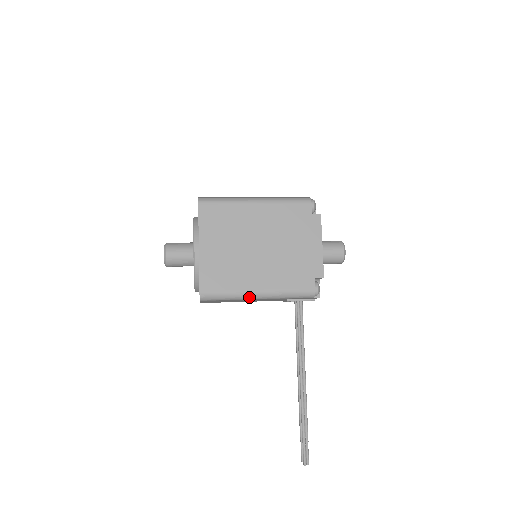
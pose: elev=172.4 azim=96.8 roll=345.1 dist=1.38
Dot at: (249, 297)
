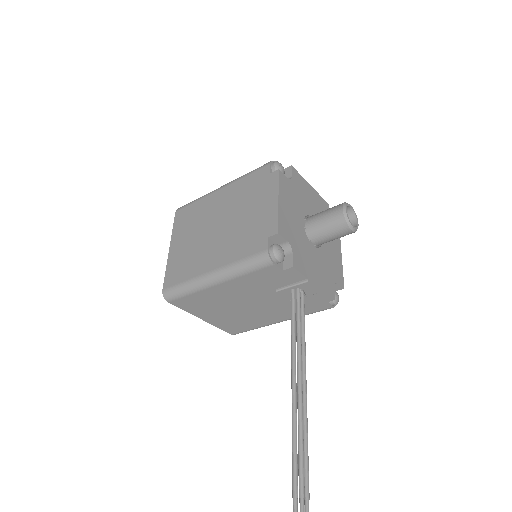
Dot at: (205, 283)
